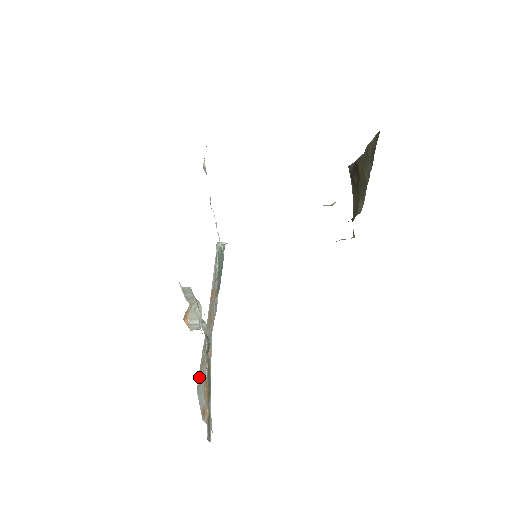
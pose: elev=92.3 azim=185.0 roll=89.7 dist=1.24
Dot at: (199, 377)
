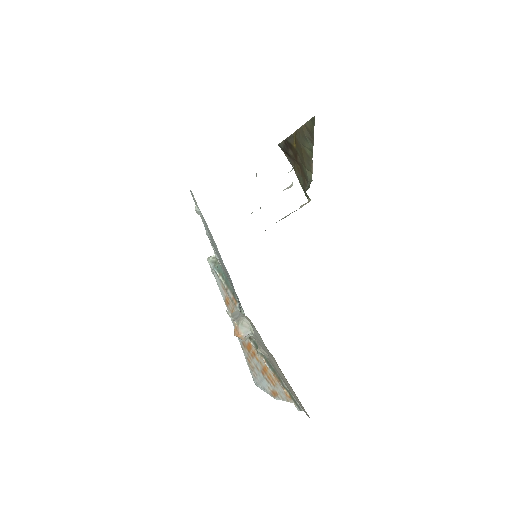
Dot at: (251, 370)
